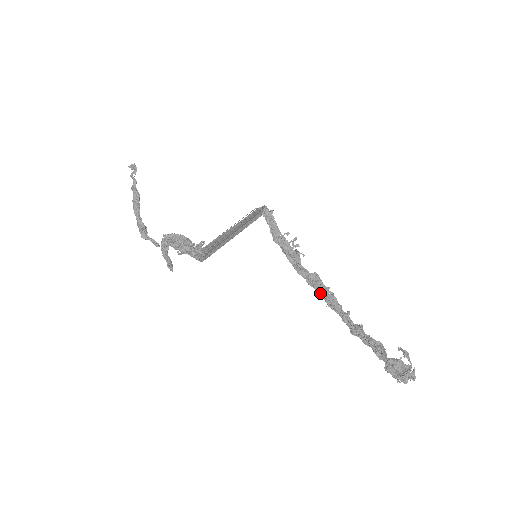
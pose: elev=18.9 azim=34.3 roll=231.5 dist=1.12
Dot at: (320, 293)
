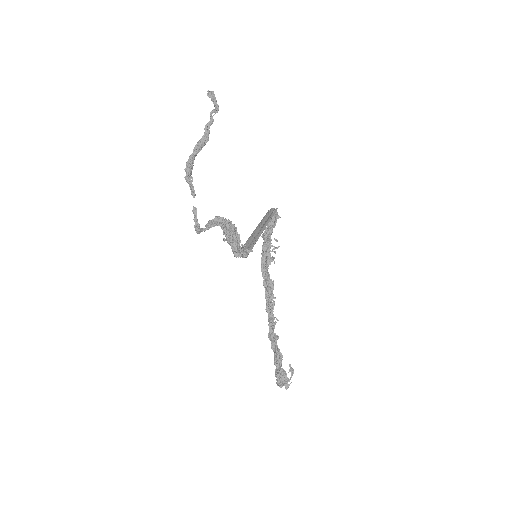
Dot at: (267, 297)
